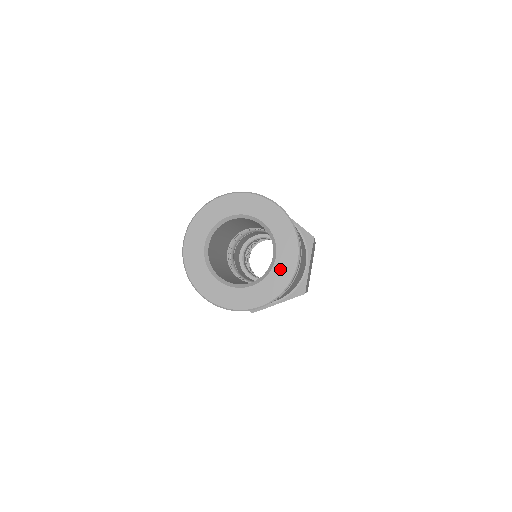
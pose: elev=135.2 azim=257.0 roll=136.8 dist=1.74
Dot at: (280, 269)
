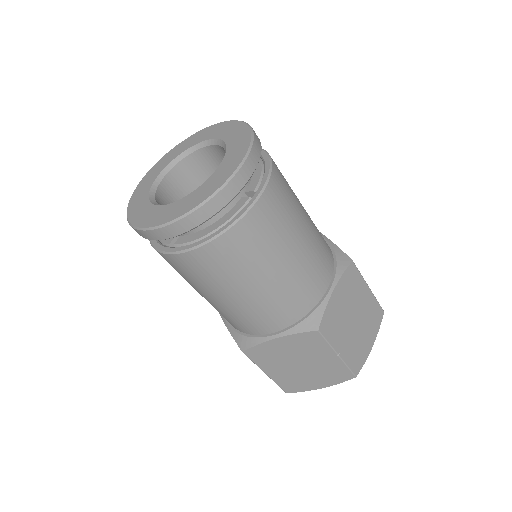
Dot at: (215, 178)
